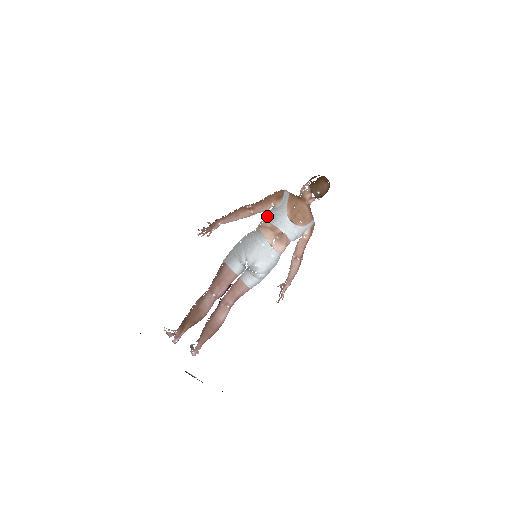
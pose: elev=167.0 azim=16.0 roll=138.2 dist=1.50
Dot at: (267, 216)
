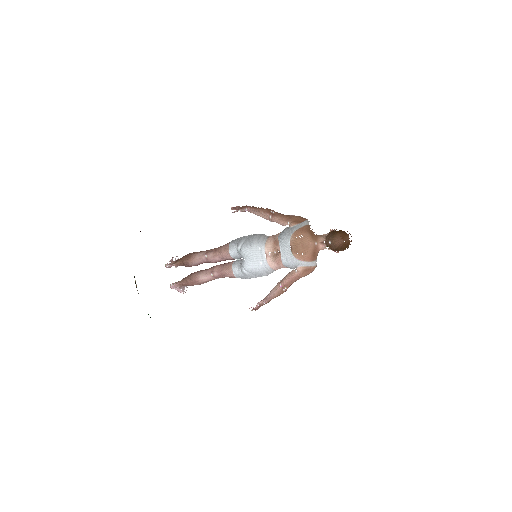
Dot at: (282, 231)
